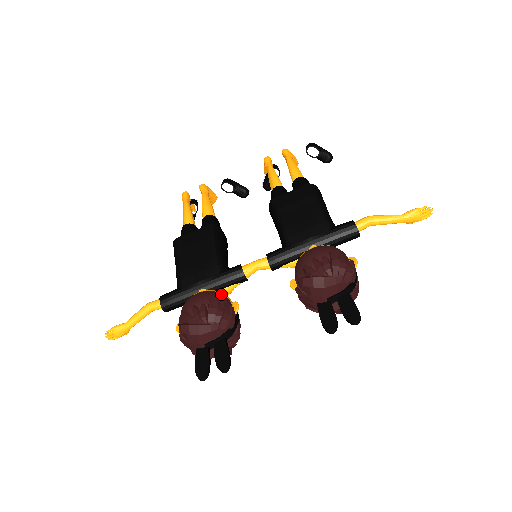
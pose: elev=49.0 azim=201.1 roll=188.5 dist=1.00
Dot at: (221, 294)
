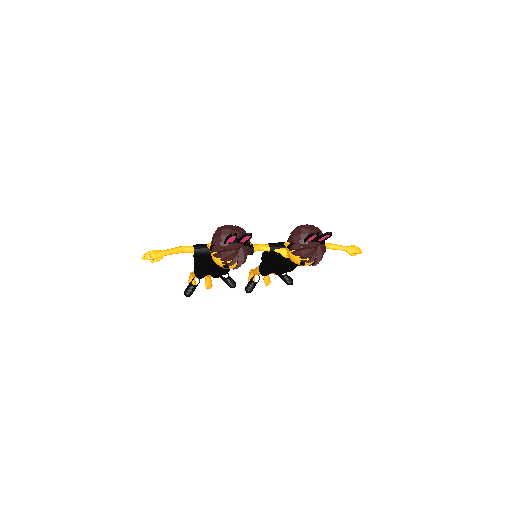
Dot at: occluded
